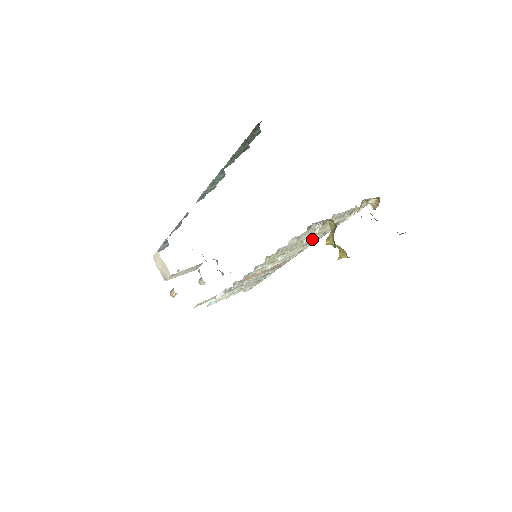
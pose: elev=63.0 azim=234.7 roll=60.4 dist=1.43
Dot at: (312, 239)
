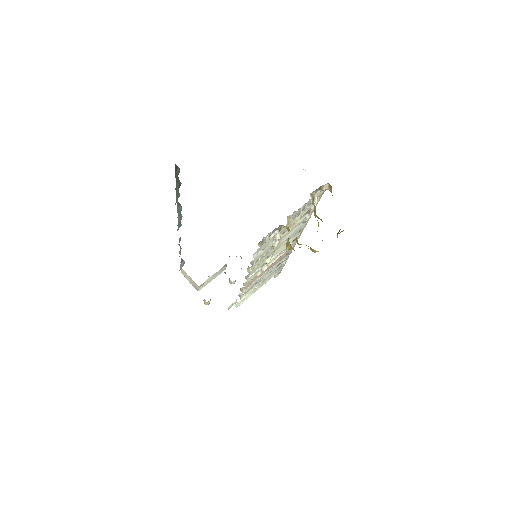
Dot at: (293, 232)
